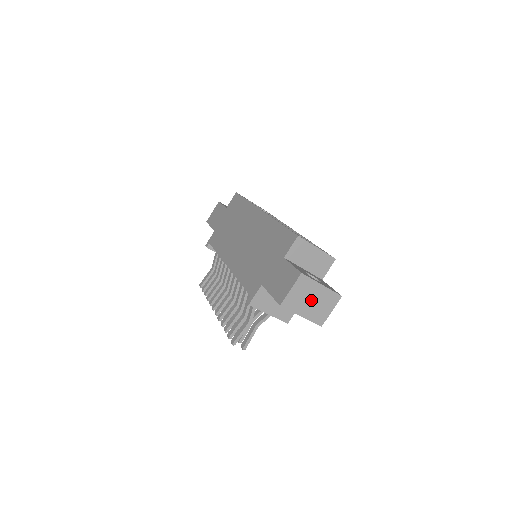
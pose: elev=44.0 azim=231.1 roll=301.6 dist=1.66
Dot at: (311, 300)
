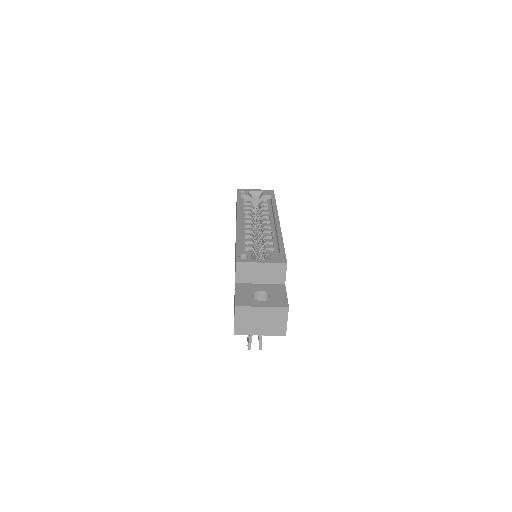
Dot at: (260, 321)
